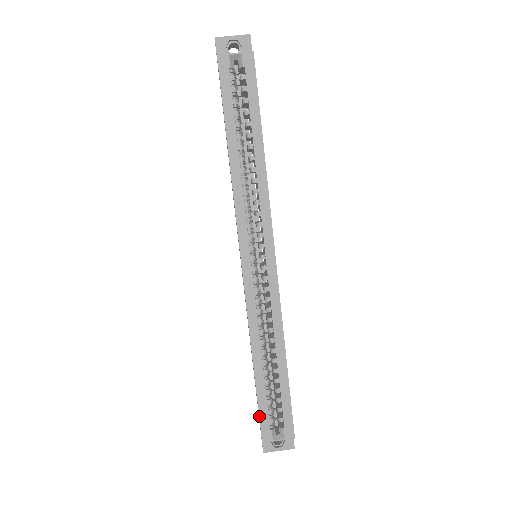
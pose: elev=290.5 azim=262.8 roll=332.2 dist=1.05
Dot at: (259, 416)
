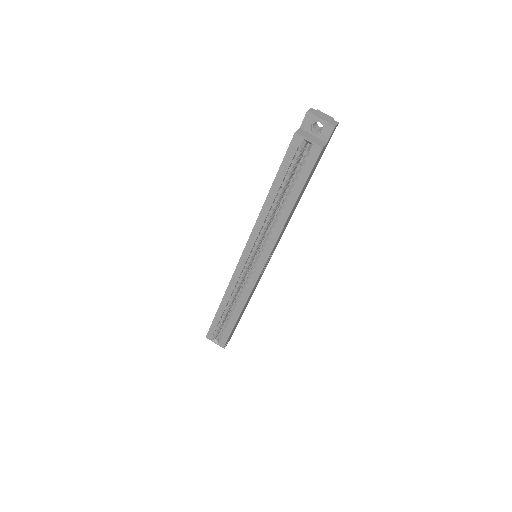
Dot at: (210, 327)
